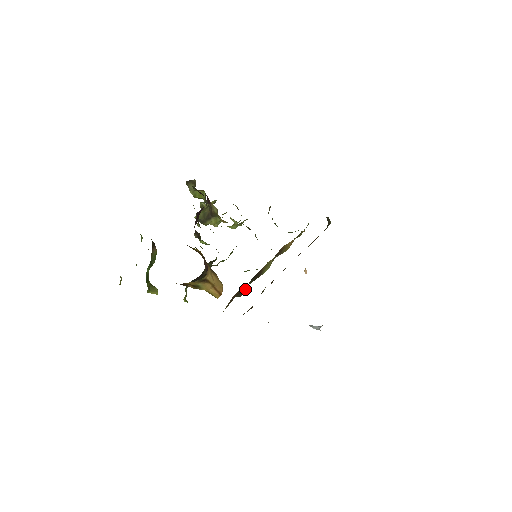
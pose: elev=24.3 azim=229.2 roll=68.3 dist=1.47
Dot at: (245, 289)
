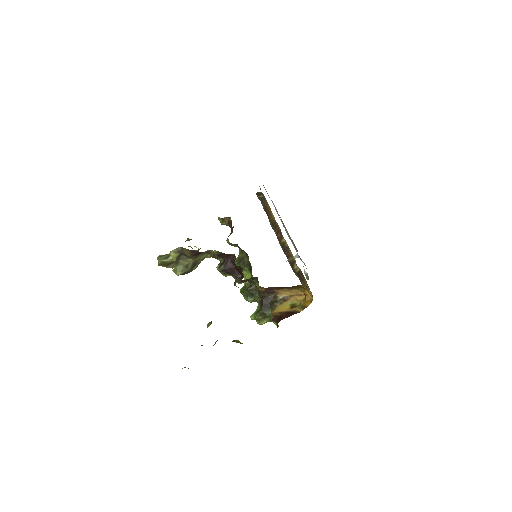
Dot at: occluded
